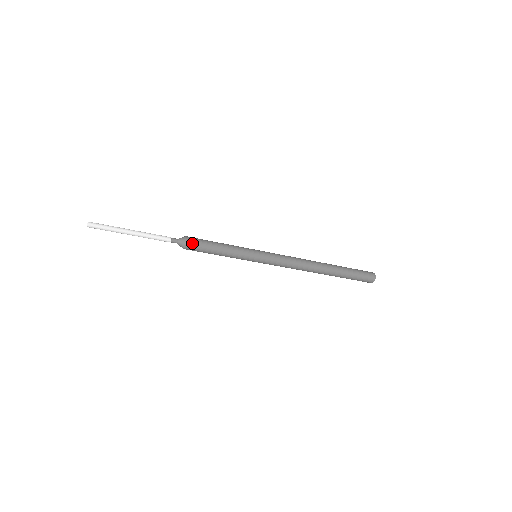
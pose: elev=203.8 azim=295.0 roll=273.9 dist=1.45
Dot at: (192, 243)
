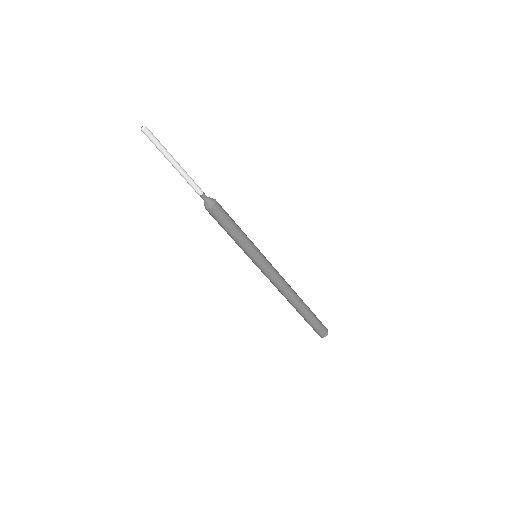
Dot at: (217, 210)
